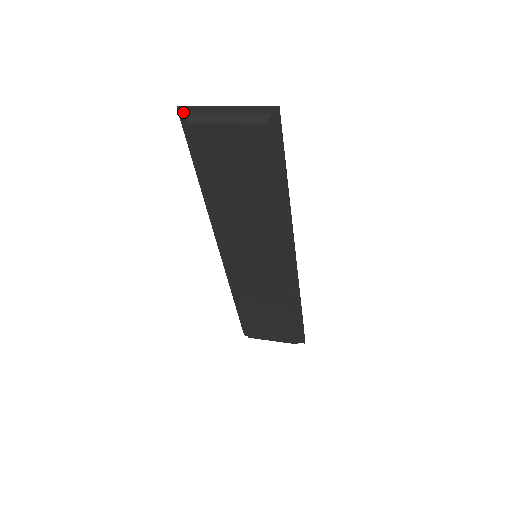
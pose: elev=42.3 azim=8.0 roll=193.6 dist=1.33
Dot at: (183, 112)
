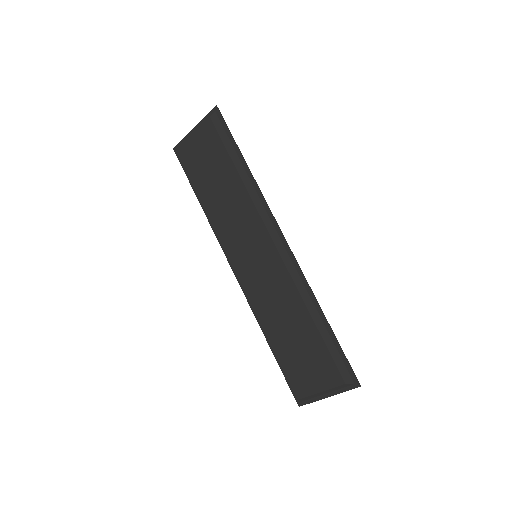
Dot at: (176, 149)
